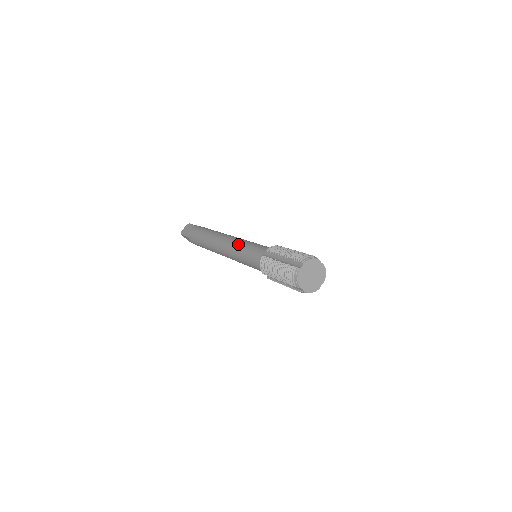
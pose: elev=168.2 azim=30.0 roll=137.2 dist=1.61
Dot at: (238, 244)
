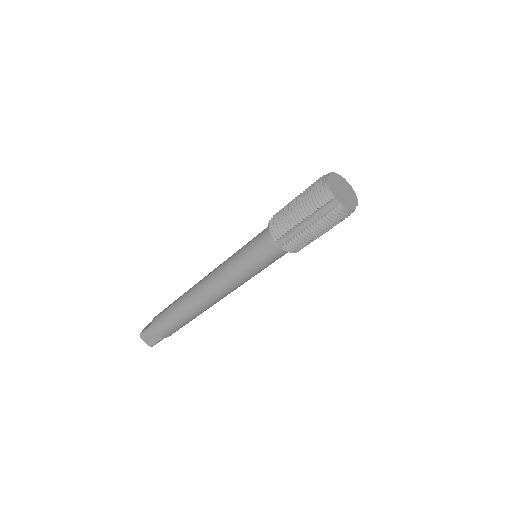
Dot at: (229, 257)
